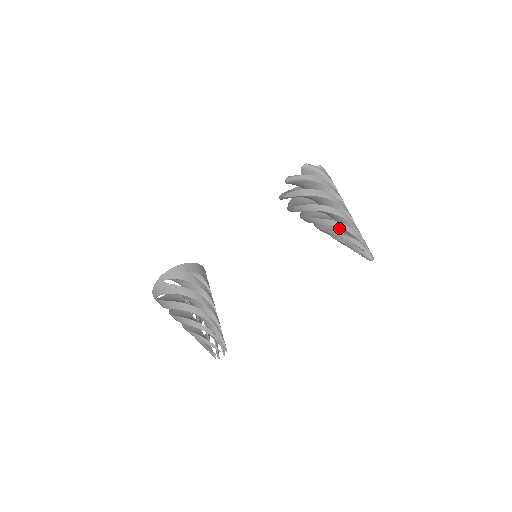
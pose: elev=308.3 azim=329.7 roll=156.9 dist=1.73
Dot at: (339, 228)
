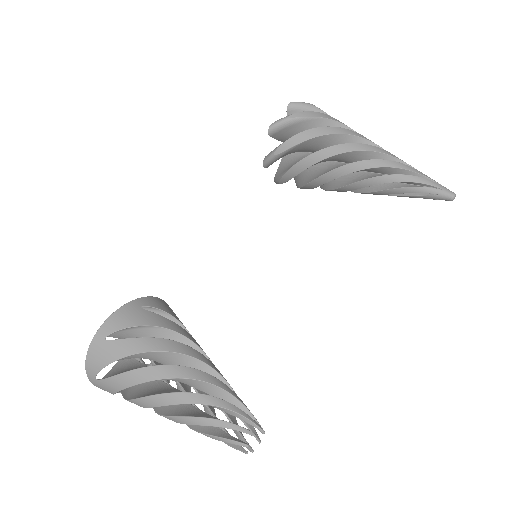
Dot at: (380, 169)
